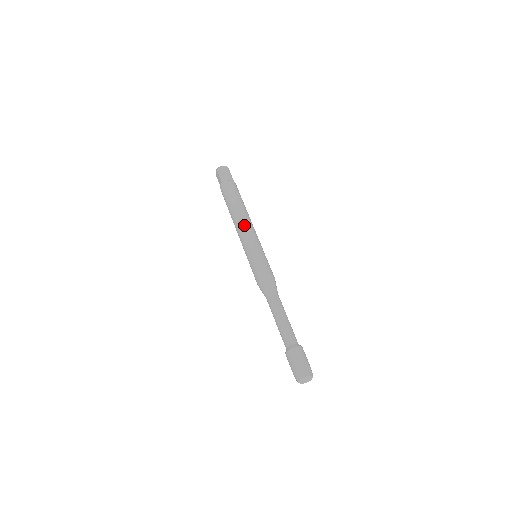
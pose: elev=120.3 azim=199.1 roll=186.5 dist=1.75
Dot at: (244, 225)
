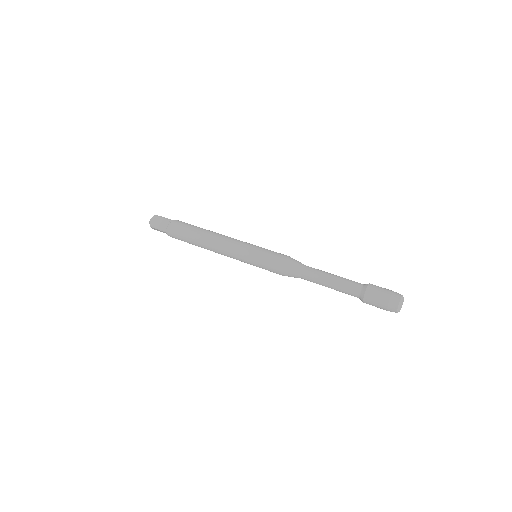
Dot at: (220, 245)
